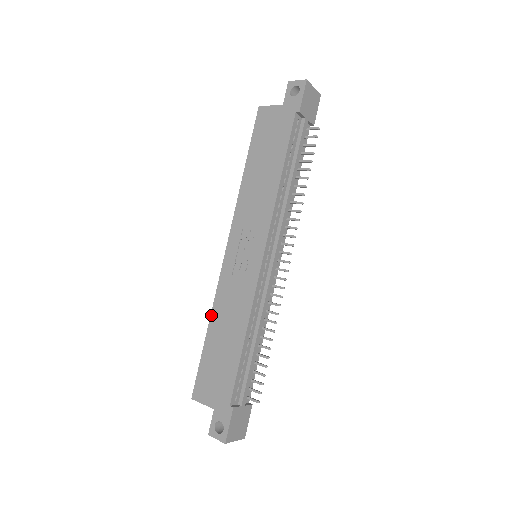
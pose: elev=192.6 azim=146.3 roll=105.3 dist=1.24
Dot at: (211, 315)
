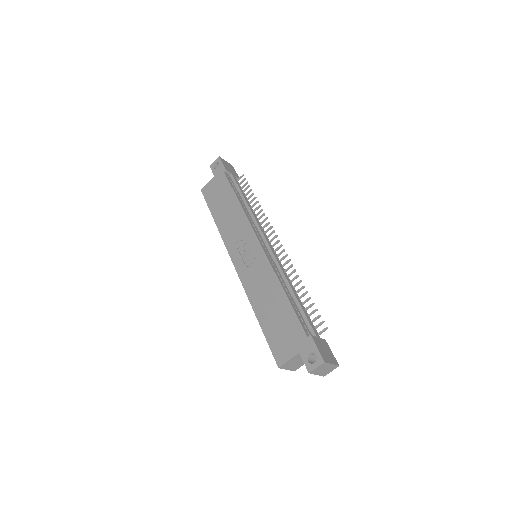
Dot at: (252, 306)
